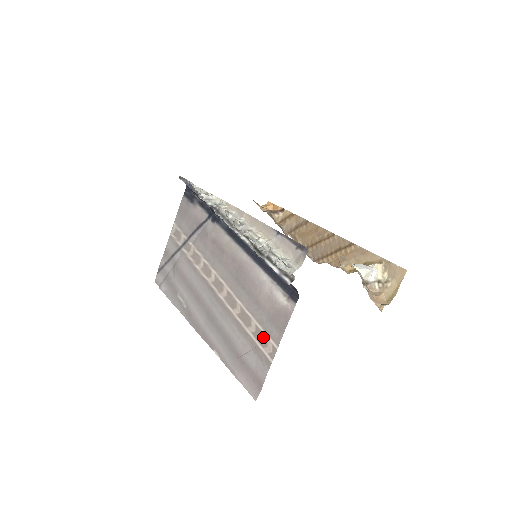
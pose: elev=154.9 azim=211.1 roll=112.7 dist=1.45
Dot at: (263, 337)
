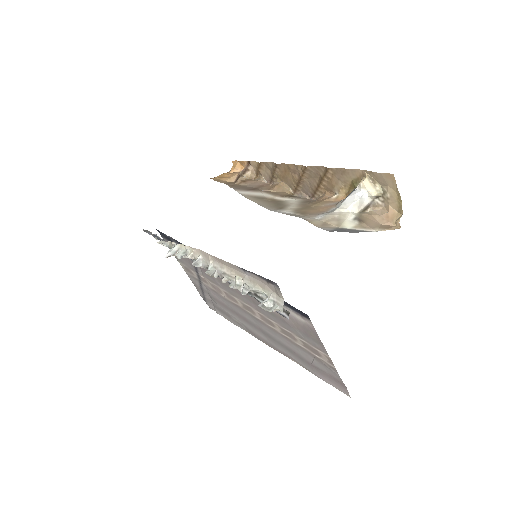
Dot at: (312, 349)
